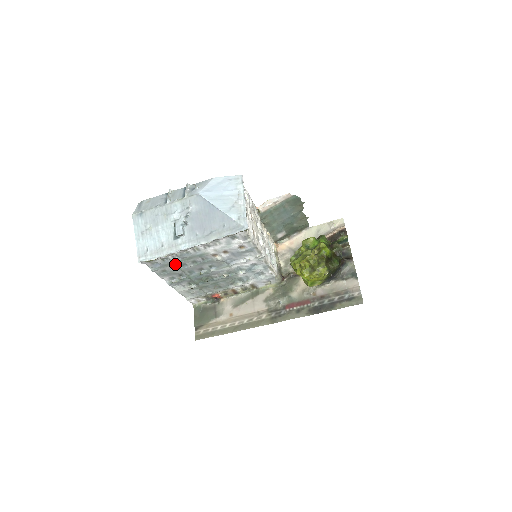
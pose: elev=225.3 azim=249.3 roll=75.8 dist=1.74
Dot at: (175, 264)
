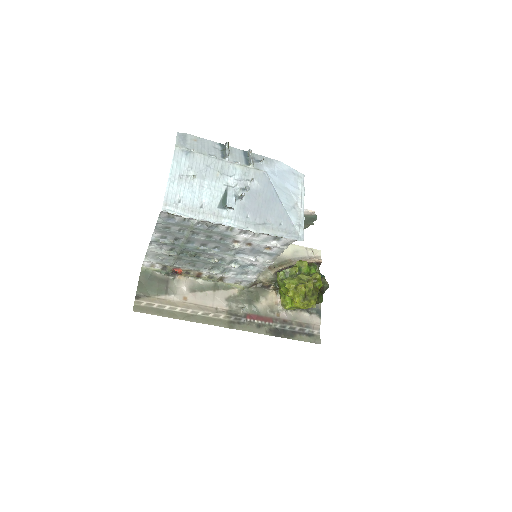
Dot at: (190, 229)
